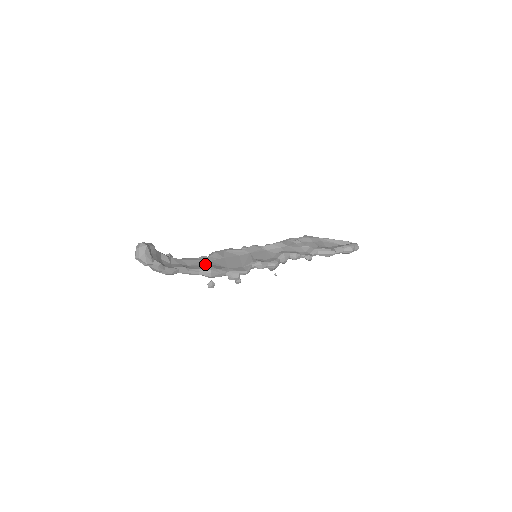
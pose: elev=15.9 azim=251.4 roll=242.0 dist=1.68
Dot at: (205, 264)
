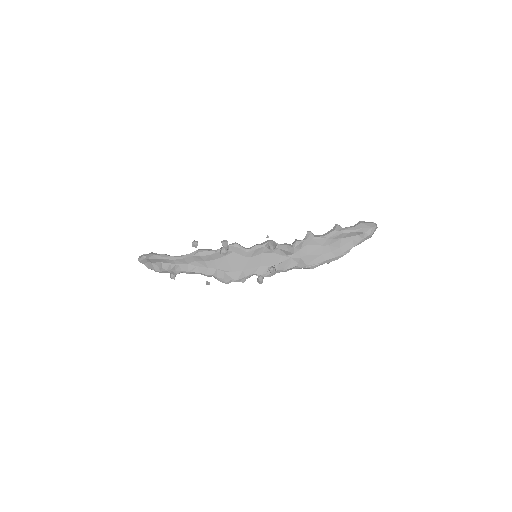
Dot at: (202, 264)
